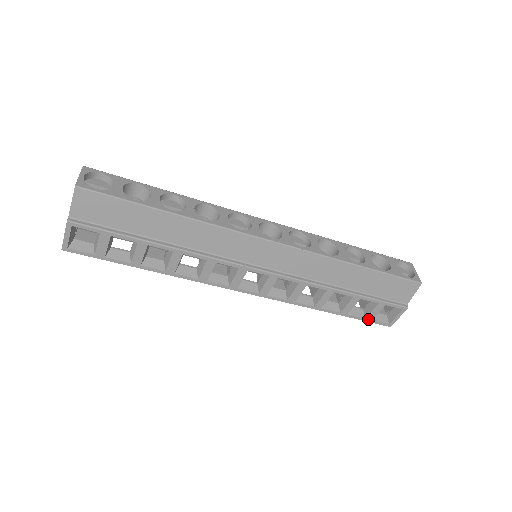
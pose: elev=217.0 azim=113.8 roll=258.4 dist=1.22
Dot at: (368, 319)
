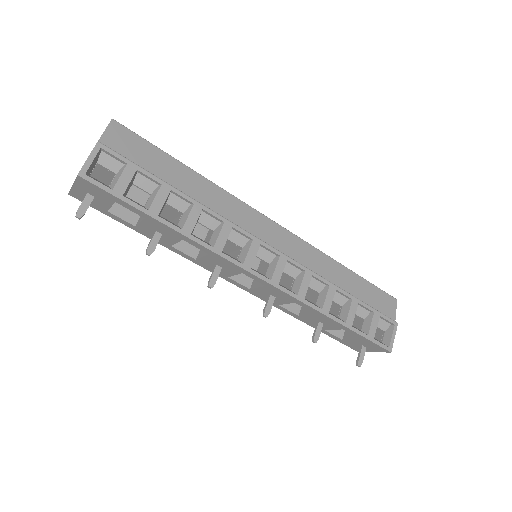
Dot at: (370, 337)
